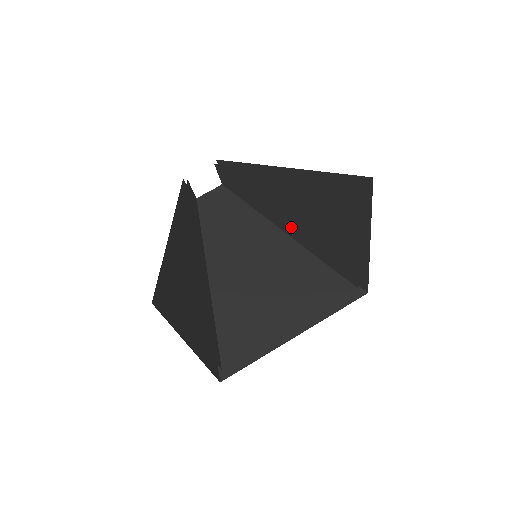
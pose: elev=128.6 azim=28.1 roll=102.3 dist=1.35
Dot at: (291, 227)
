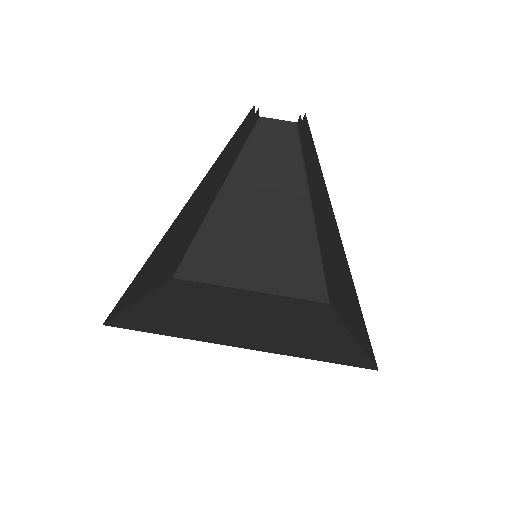
Dot at: (319, 230)
